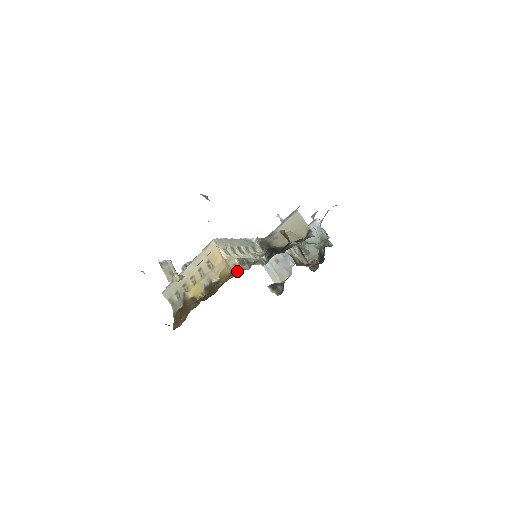
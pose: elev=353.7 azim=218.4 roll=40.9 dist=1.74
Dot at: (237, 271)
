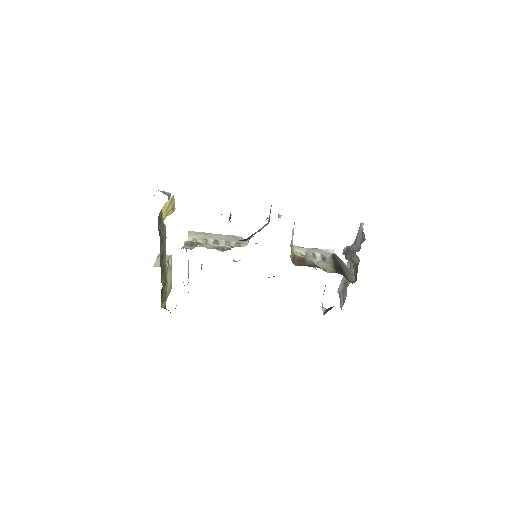
Dot at: occluded
